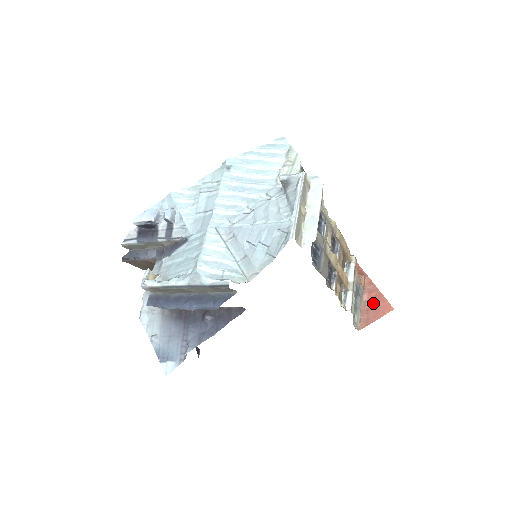
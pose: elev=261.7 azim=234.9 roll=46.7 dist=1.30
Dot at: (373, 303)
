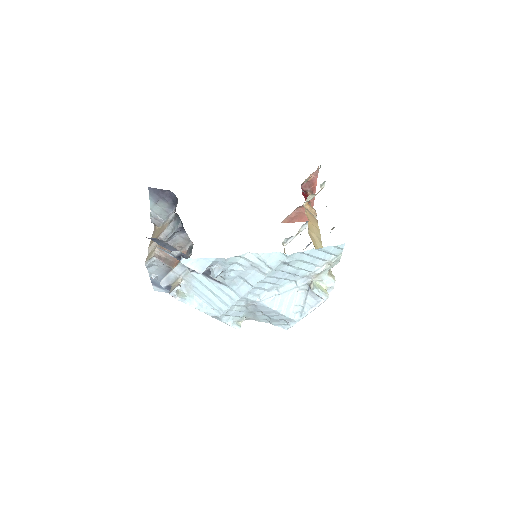
Dot at: (303, 213)
